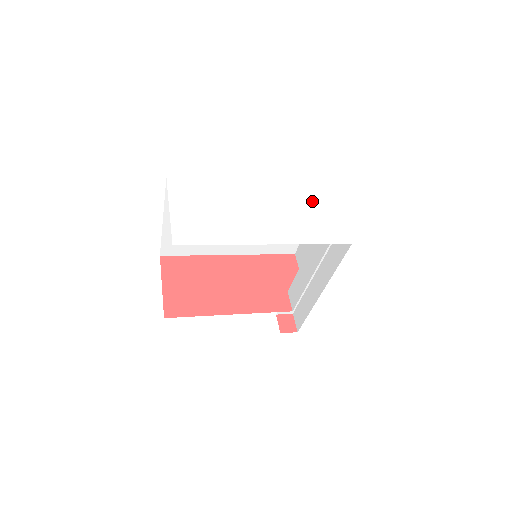
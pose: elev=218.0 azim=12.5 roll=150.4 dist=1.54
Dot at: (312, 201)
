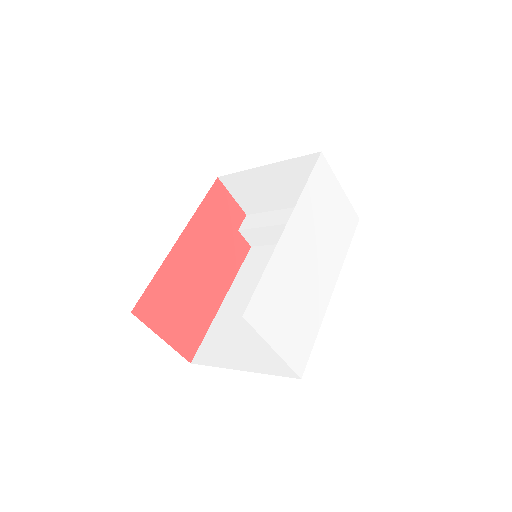
Dot at: (326, 196)
